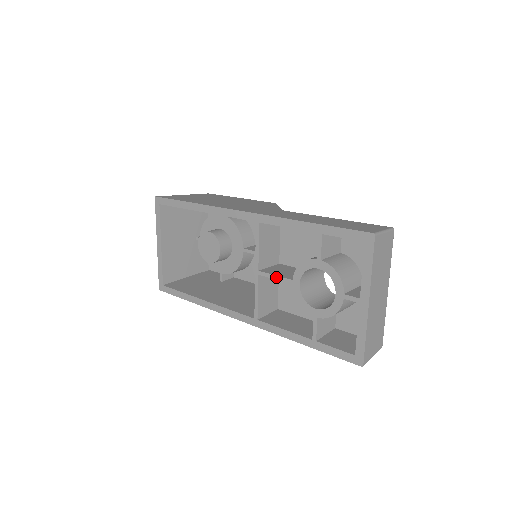
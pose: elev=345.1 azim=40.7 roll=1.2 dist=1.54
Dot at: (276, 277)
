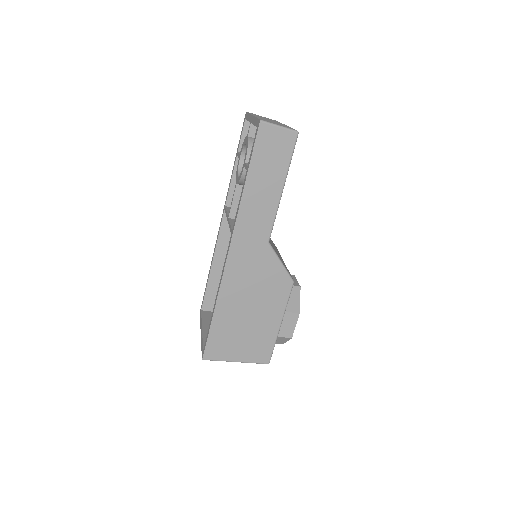
Dot at: (232, 199)
